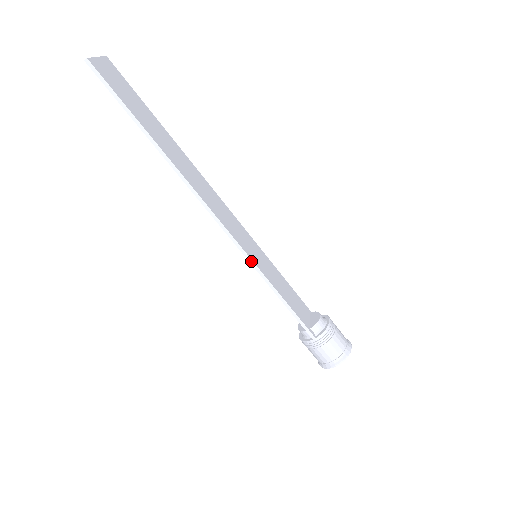
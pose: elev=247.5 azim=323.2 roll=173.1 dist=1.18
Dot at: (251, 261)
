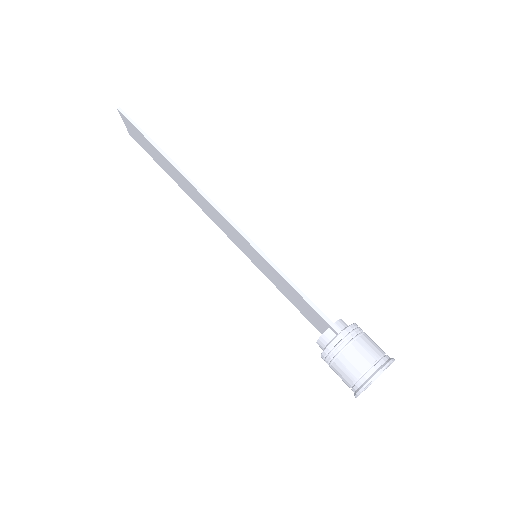
Dot at: (251, 242)
